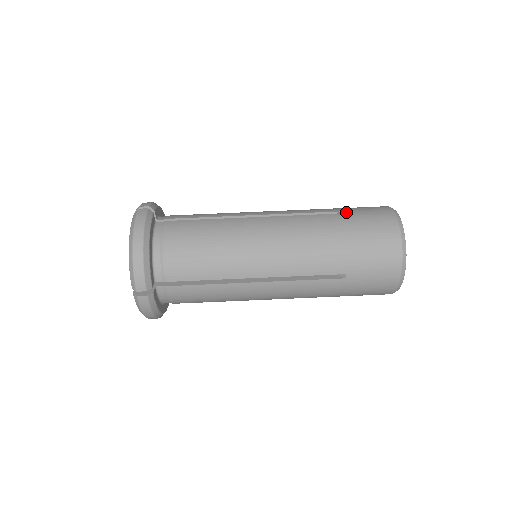
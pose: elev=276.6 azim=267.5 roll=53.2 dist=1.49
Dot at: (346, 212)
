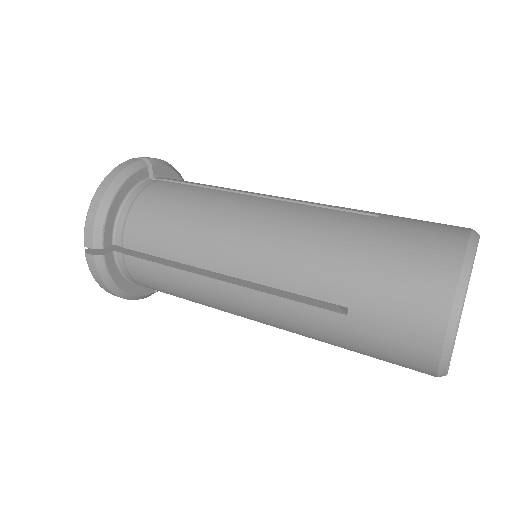
Dot at: (388, 217)
